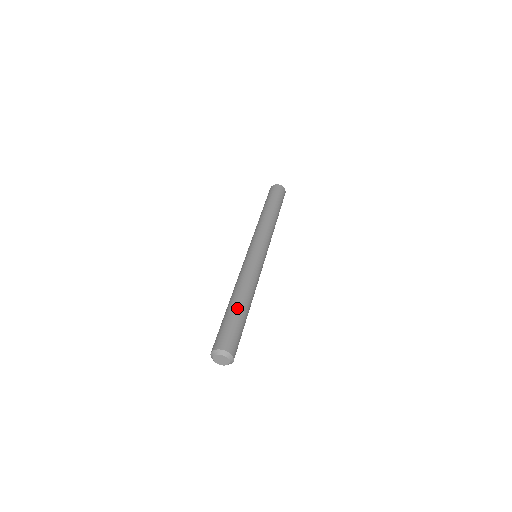
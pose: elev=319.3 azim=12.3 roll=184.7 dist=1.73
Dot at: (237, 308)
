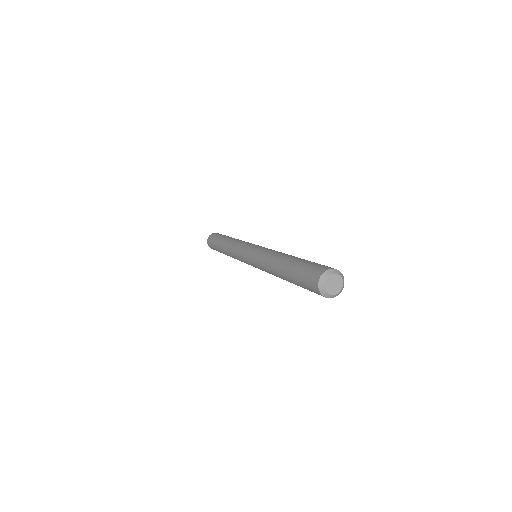
Dot at: occluded
